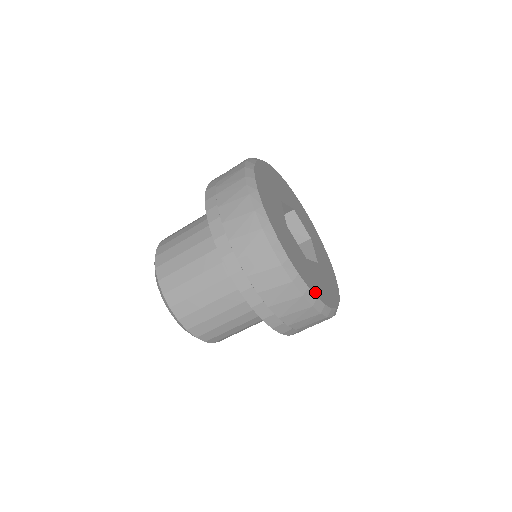
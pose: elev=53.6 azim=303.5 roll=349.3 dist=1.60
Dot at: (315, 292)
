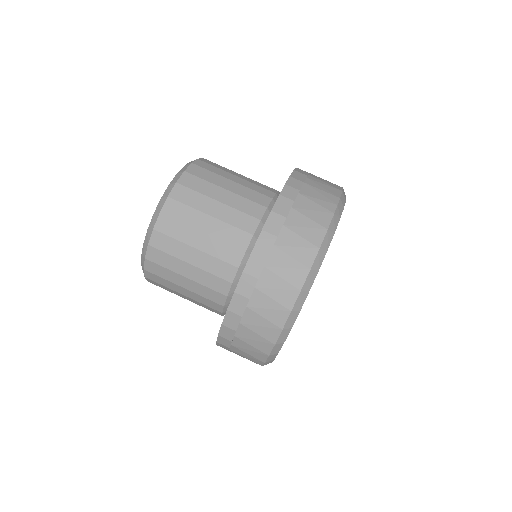
Dot at: occluded
